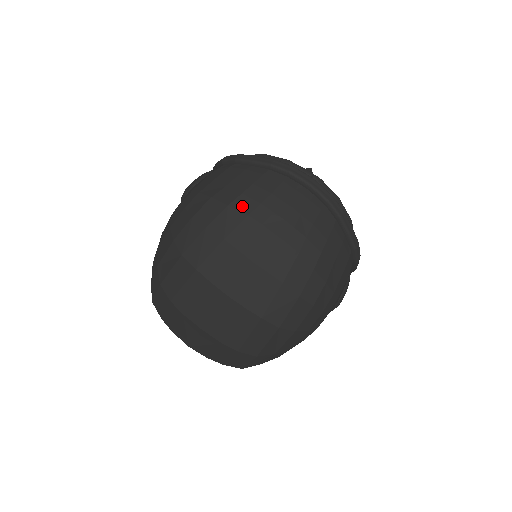
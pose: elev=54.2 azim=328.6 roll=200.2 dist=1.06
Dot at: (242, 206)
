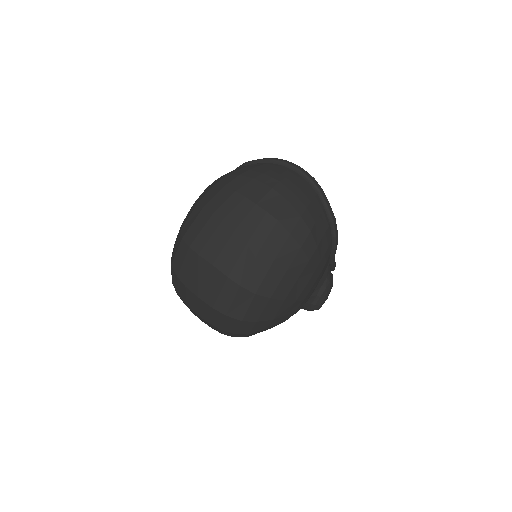
Dot at: (250, 175)
